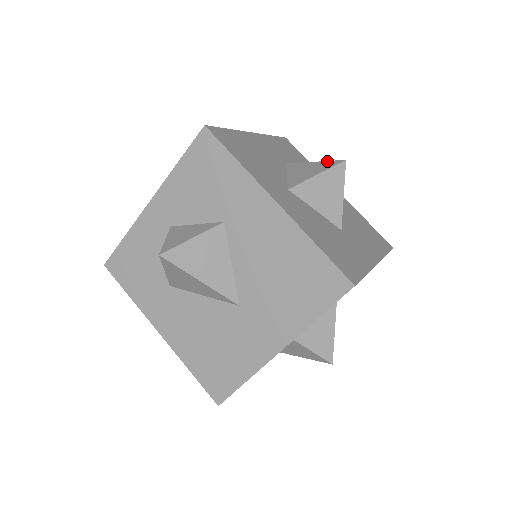
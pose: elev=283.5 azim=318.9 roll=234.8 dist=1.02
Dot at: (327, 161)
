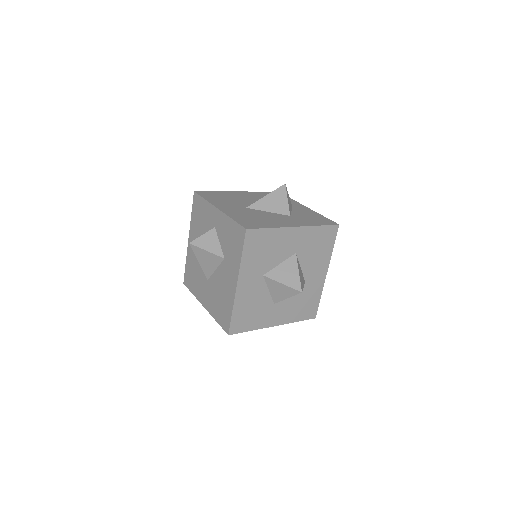
Dot at: (300, 281)
